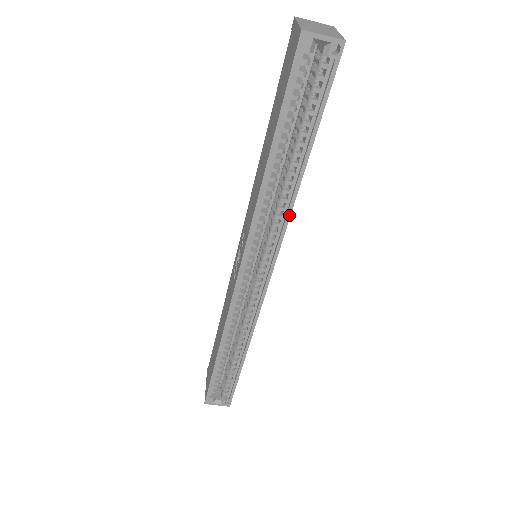
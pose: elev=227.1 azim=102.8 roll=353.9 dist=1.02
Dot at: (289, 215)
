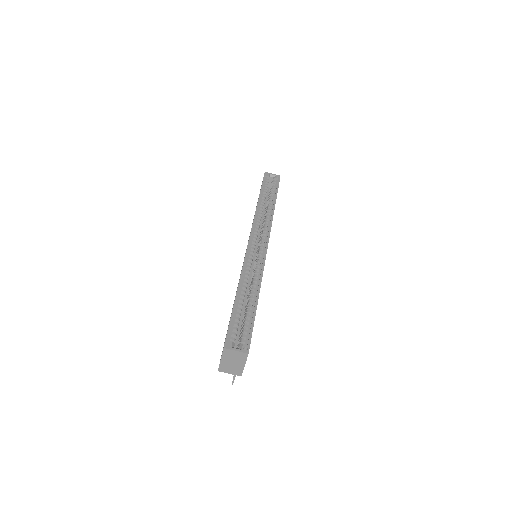
Dot at: (272, 218)
